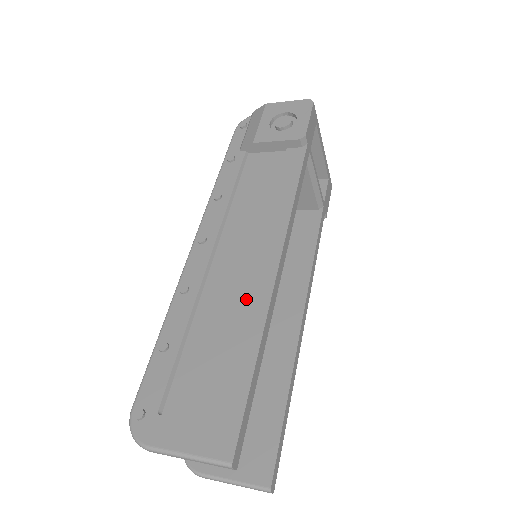
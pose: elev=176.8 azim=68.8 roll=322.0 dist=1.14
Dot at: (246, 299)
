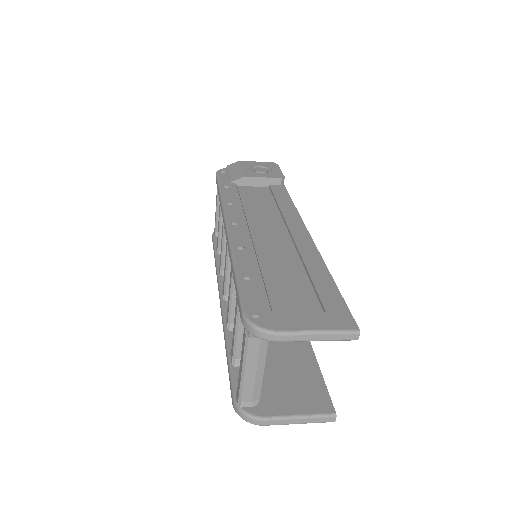
Dot at: (299, 251)
